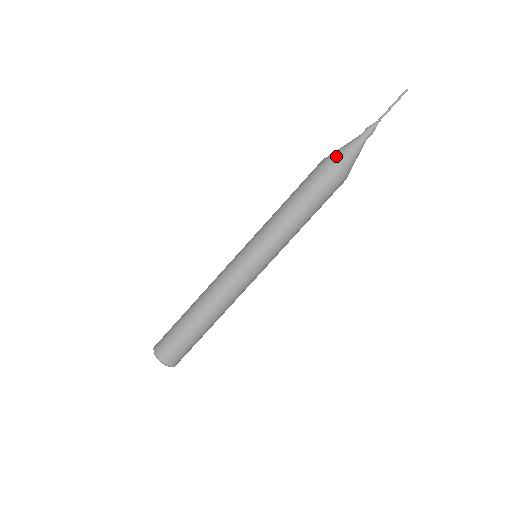
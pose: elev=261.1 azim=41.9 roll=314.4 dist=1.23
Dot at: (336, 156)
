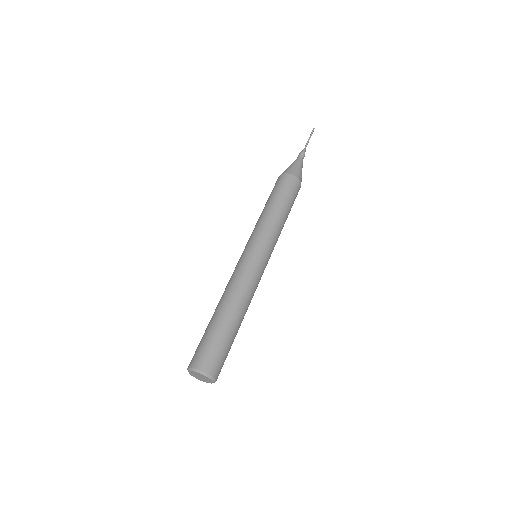
Dot at: (293, 170)
